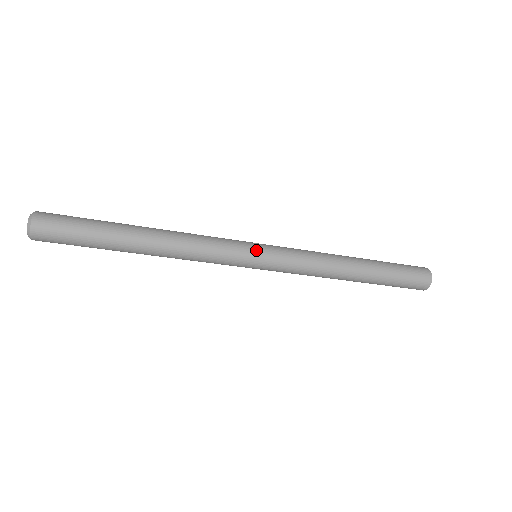
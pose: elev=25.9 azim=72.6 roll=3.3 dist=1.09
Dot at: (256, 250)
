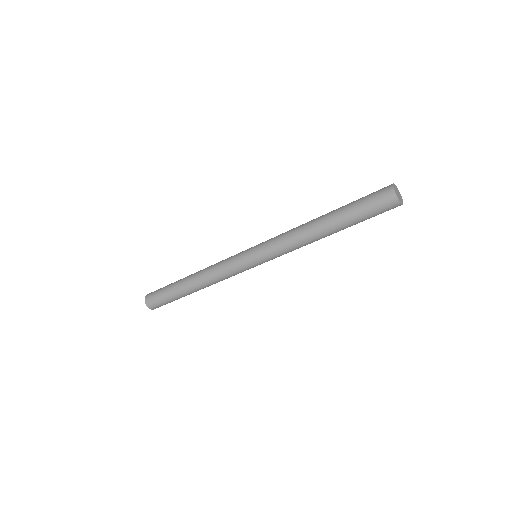
Dot at: (250, 260)
